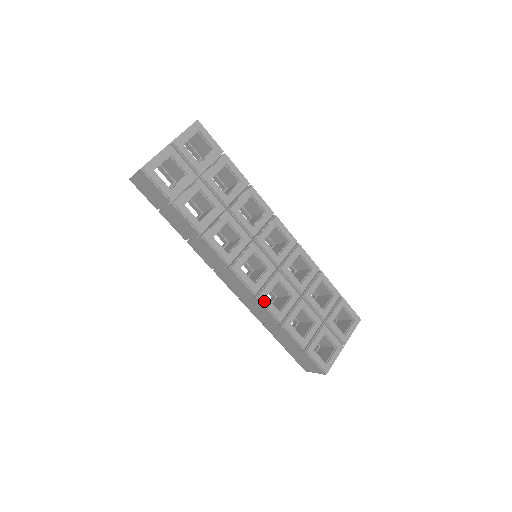
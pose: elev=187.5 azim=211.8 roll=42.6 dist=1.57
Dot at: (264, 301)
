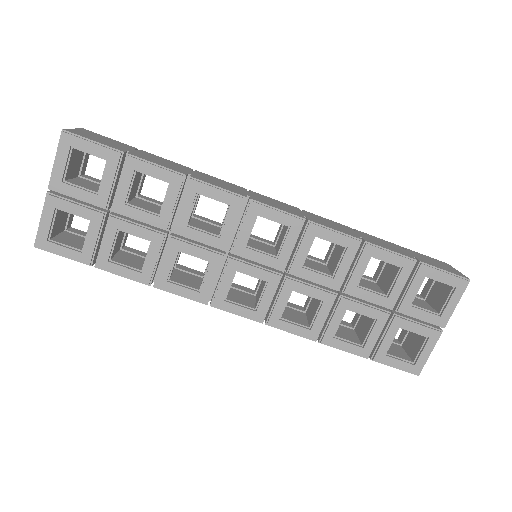
Dot at: (279, 326)
